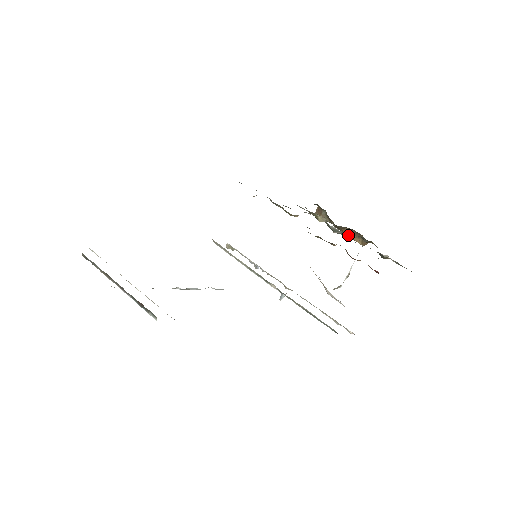
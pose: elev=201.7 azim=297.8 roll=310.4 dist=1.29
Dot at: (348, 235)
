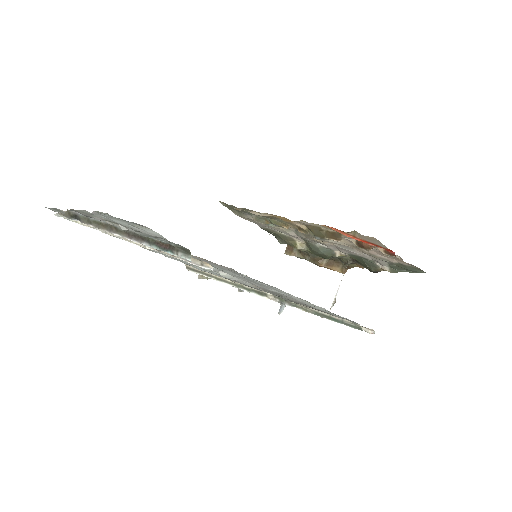
Dot at: (333, 256)
